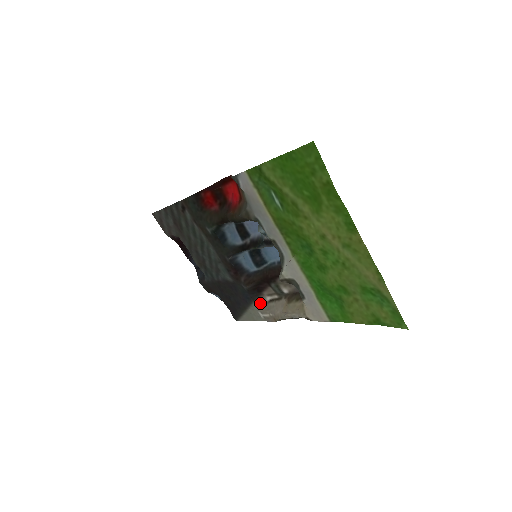
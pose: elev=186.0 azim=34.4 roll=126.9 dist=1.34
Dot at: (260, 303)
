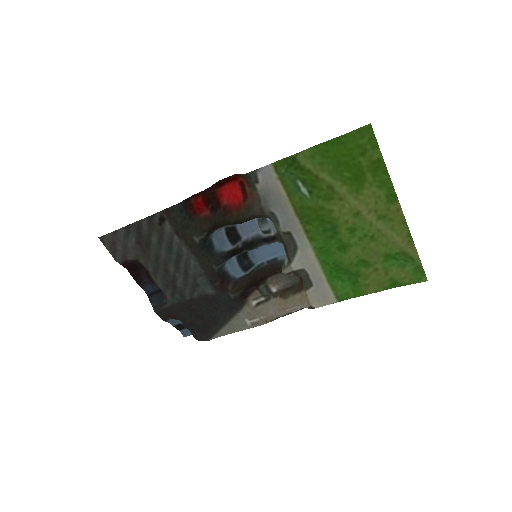
Dot at: (247, 309)
